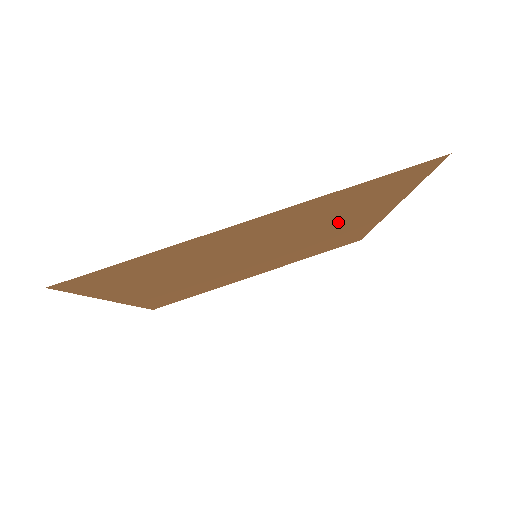
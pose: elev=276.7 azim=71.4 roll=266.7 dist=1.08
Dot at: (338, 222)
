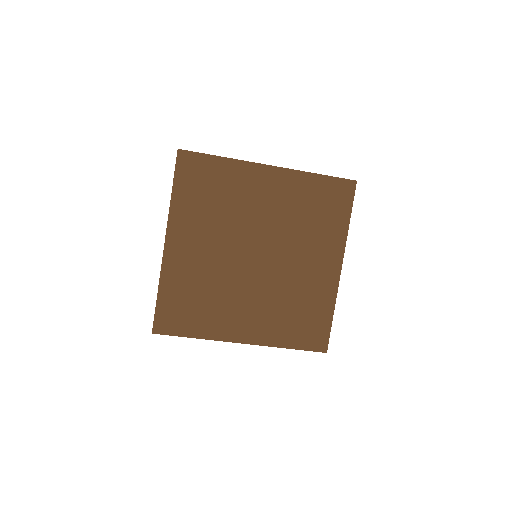
Dot at: (302, 282)
